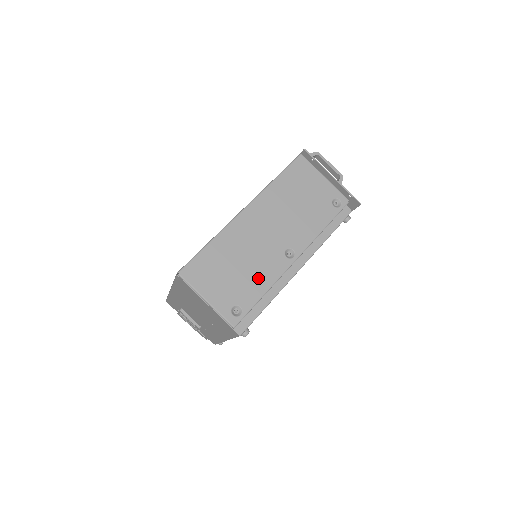
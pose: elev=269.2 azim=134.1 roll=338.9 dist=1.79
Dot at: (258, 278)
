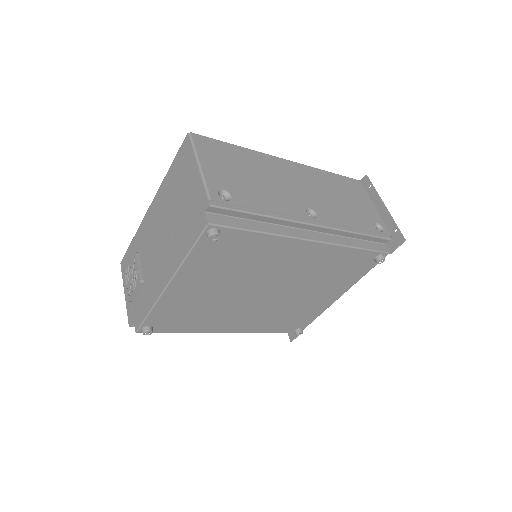
Dot at: (267, 198)
